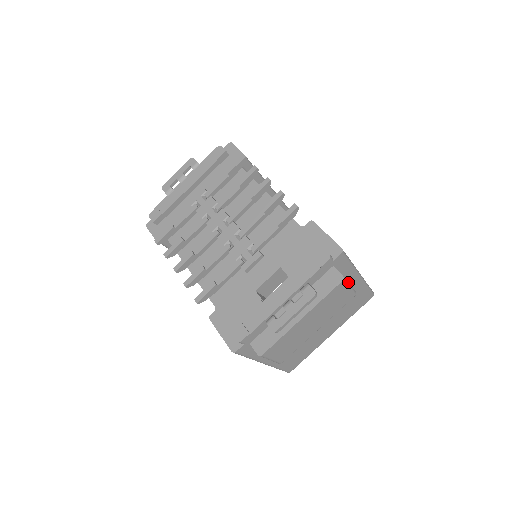
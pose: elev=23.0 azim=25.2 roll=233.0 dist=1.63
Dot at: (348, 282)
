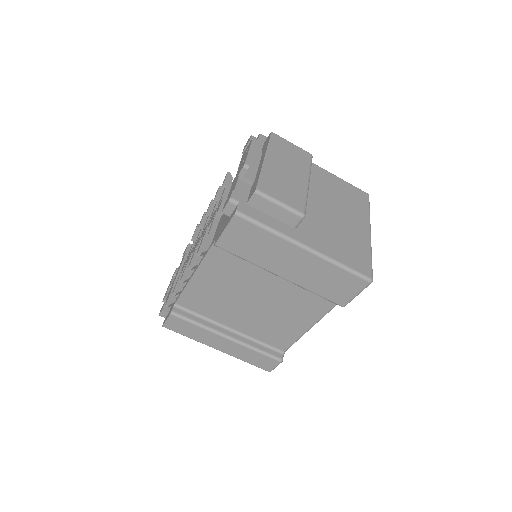
Dot at: occluded
